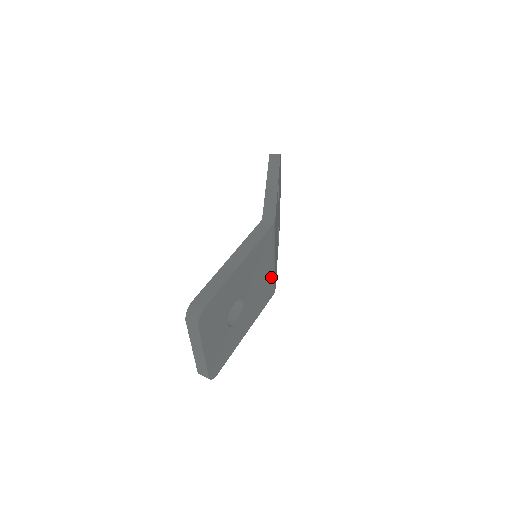
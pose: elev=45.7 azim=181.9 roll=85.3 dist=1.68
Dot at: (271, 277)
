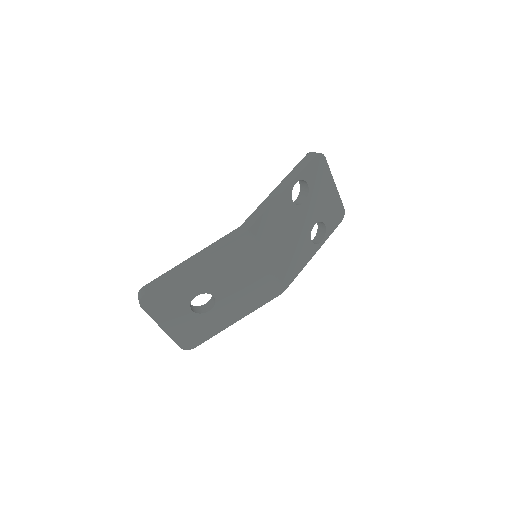
Dot at: (266, 279)
